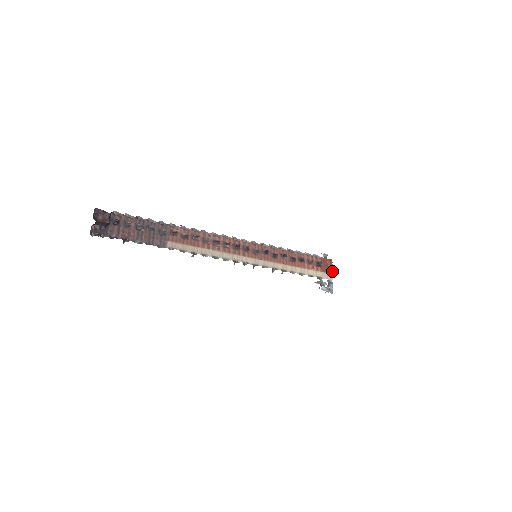
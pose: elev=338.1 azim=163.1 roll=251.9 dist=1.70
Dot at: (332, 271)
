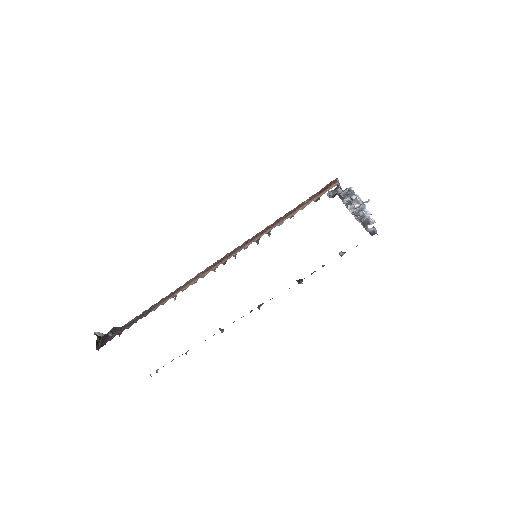
Dot at: (335, 182)
